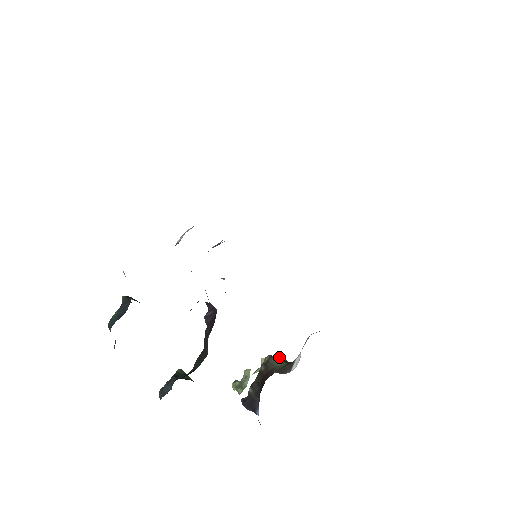
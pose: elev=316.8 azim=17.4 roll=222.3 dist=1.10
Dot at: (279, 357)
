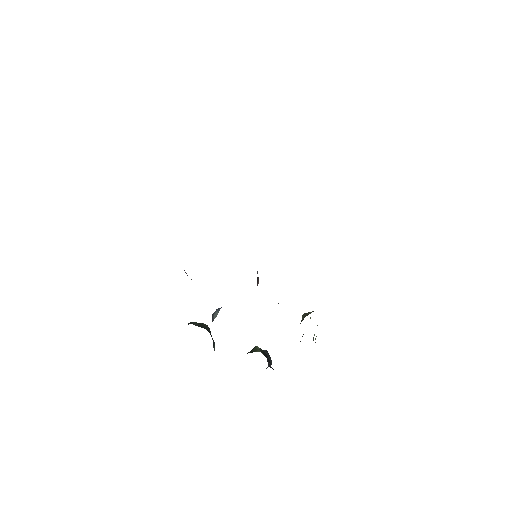
Dot at: (308, 312)
